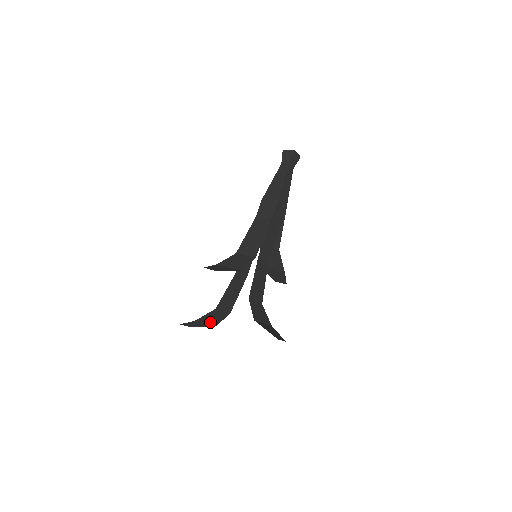
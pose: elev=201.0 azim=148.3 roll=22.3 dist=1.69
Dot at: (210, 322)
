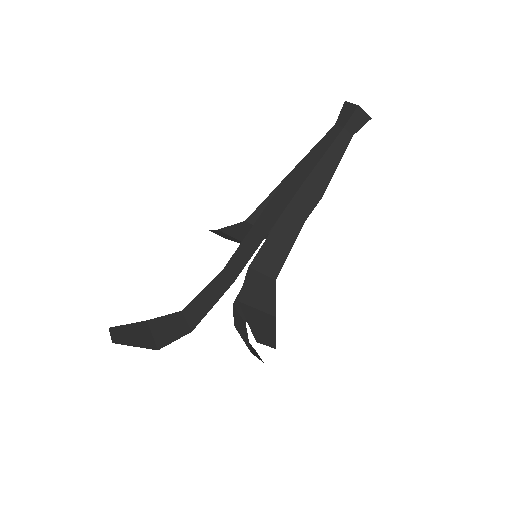
Dot at: (157, 329)
